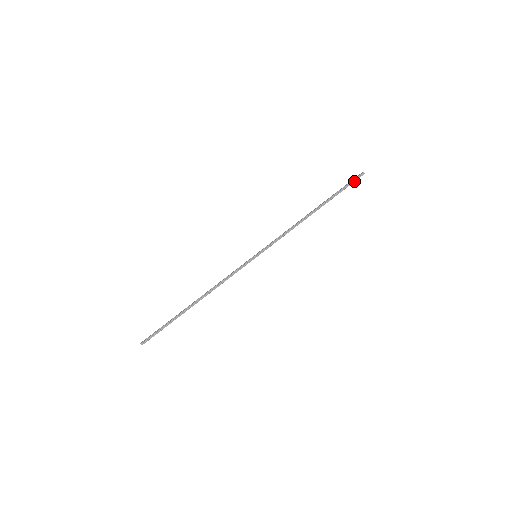
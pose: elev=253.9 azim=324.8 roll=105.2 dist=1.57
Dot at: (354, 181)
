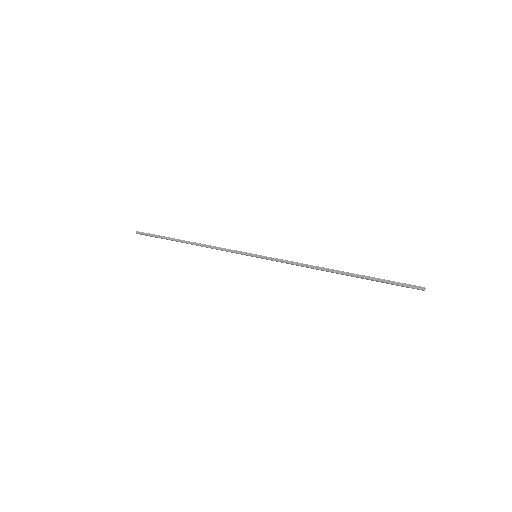
Dot at: (405, 285)
